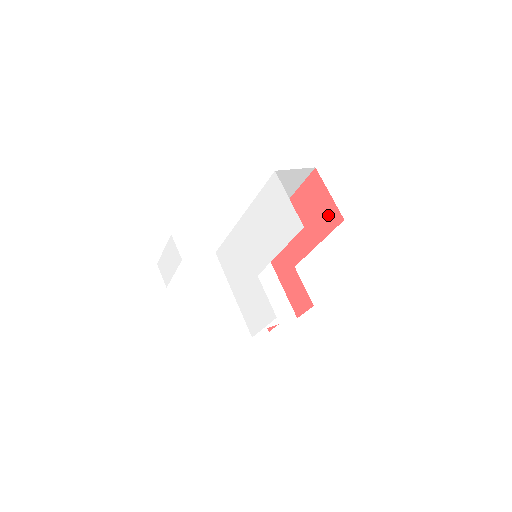
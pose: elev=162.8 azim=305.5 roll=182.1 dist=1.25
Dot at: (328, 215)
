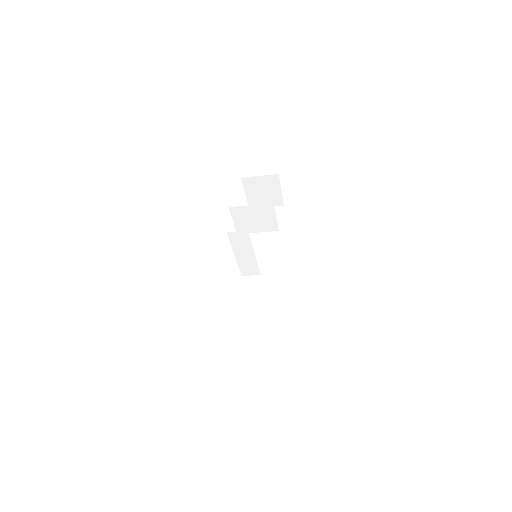
Dot at: occluded
